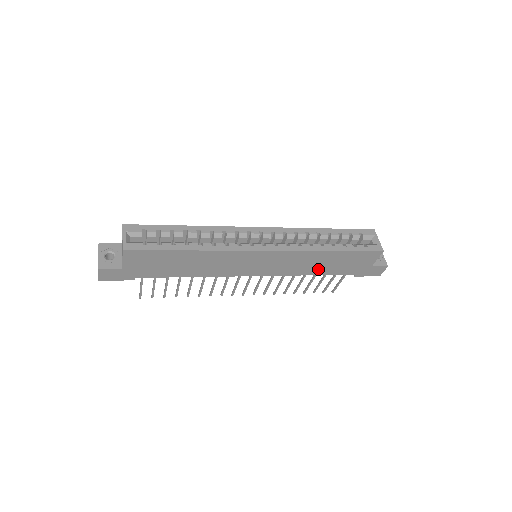
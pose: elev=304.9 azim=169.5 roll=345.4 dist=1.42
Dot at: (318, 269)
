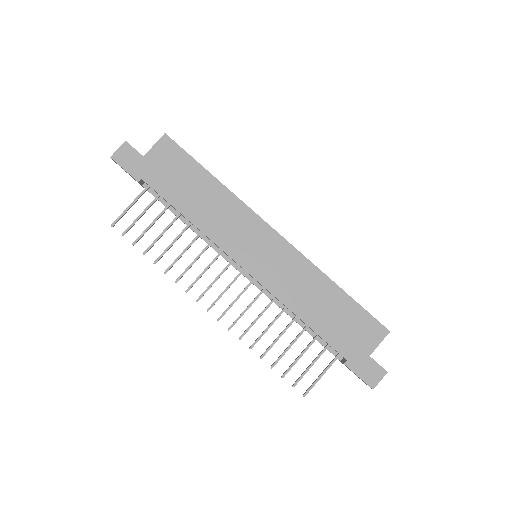
Dot at: (311, 312)
